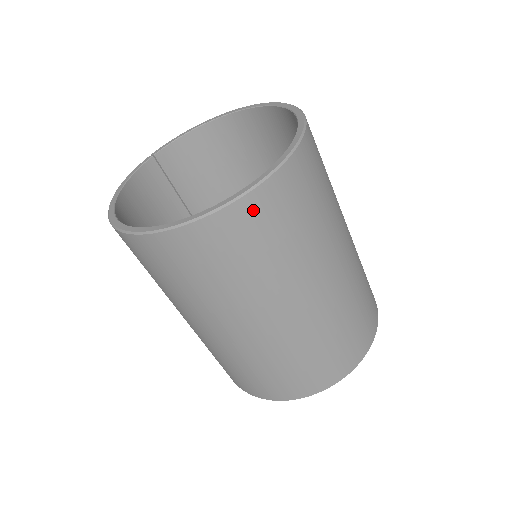
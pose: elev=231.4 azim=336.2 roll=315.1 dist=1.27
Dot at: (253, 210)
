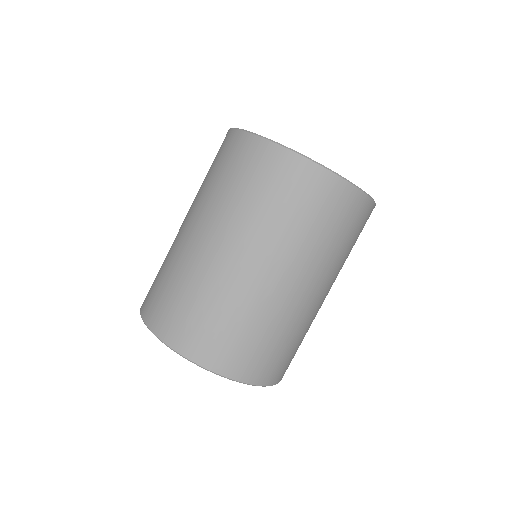
Dot at: (326, 185)
